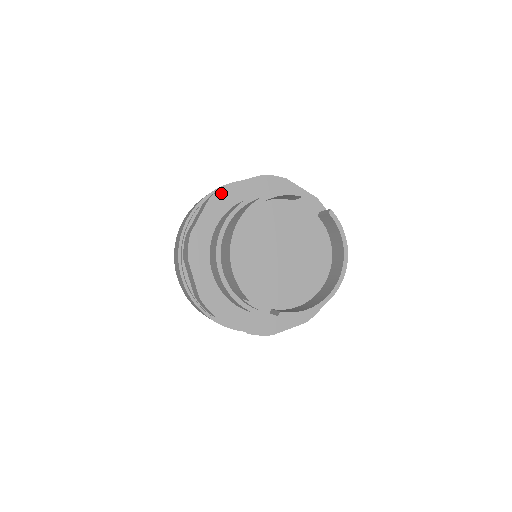
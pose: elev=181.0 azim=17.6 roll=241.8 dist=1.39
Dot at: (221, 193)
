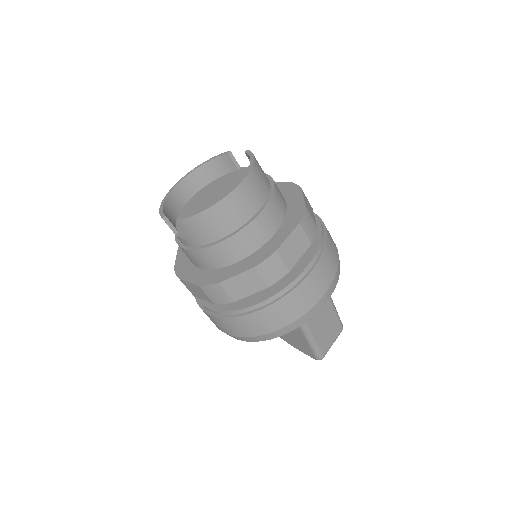
Dot at: occluded
